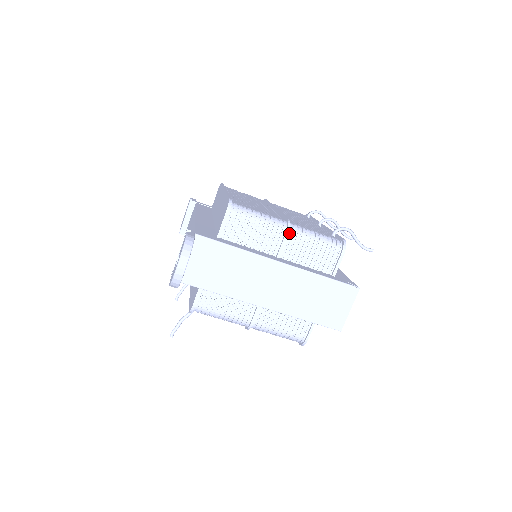
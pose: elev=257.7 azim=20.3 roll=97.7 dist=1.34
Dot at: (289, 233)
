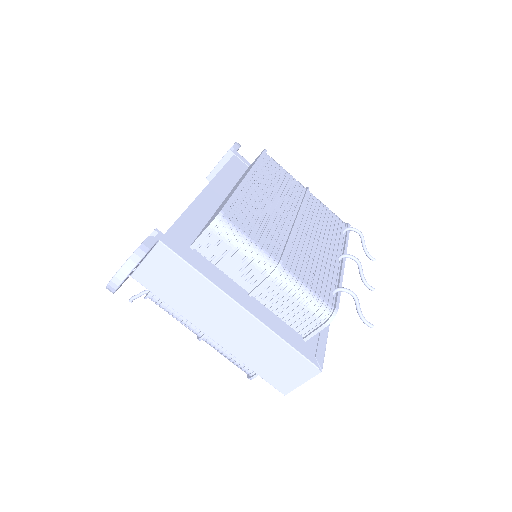
Dot at: (272, 278)
